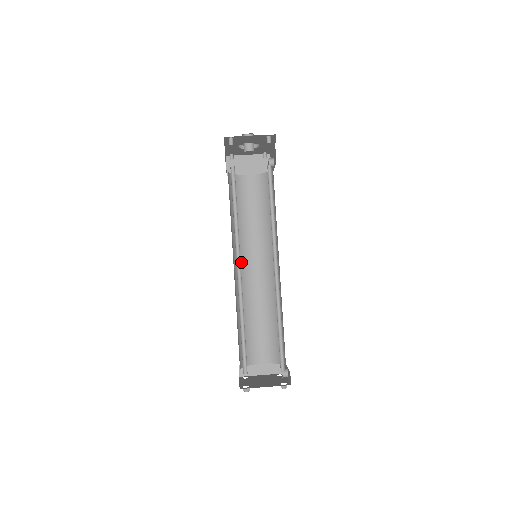
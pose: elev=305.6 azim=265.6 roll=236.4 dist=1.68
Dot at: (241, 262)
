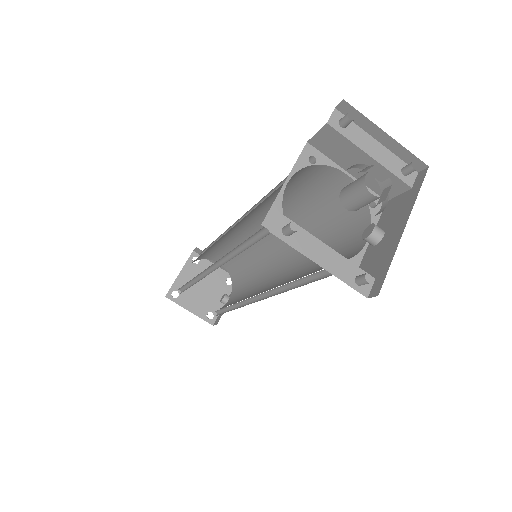
Dot at: (246, 223)
